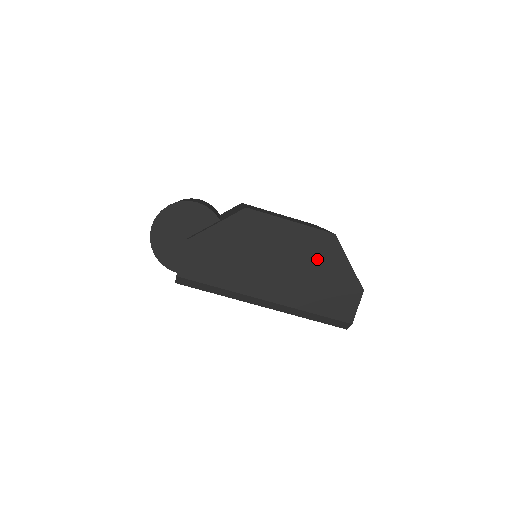
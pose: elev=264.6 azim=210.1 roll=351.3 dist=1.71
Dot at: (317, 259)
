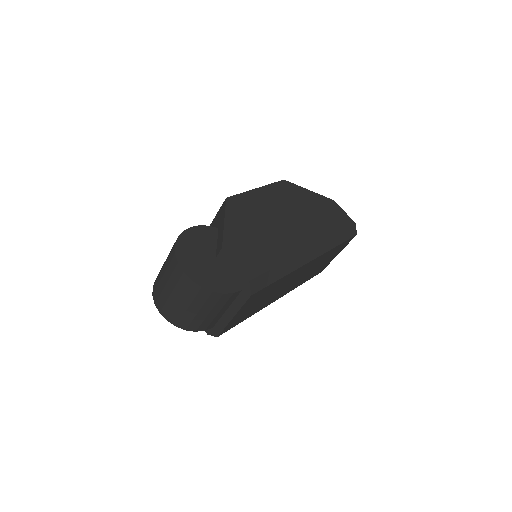
Dot at: (296, 200)
